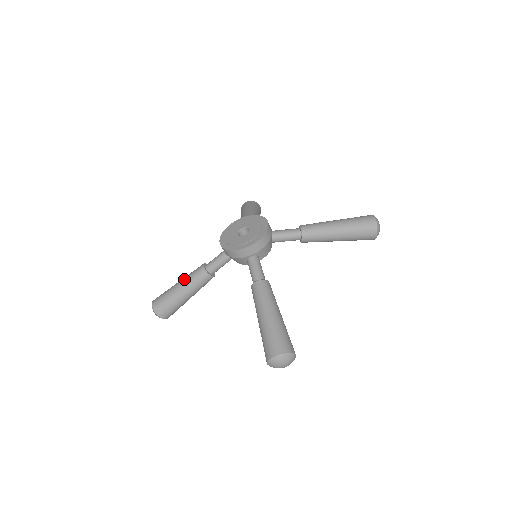
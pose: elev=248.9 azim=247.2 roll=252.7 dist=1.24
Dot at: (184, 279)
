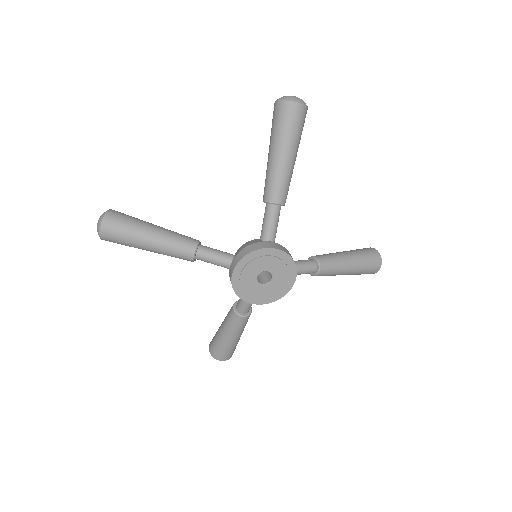
Dot at: (161, 248)
